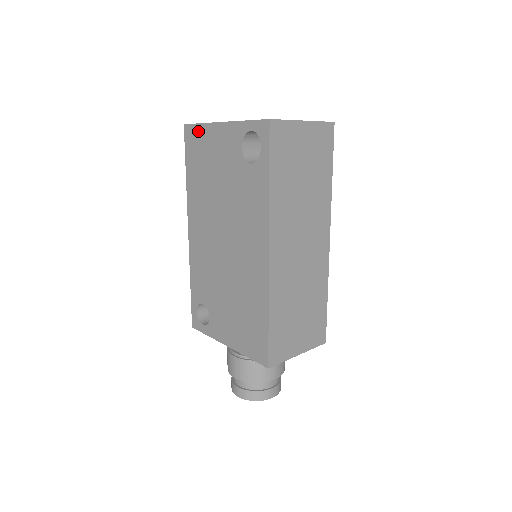
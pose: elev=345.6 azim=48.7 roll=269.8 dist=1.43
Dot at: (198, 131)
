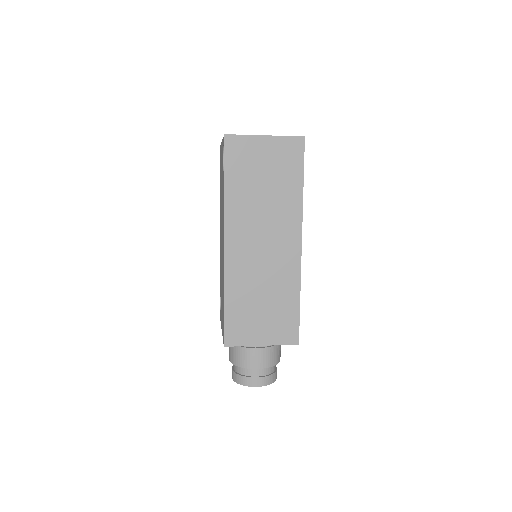
Dot at: (220, 150)
